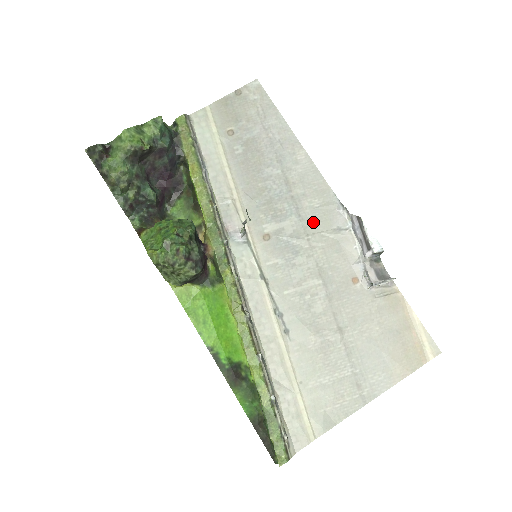
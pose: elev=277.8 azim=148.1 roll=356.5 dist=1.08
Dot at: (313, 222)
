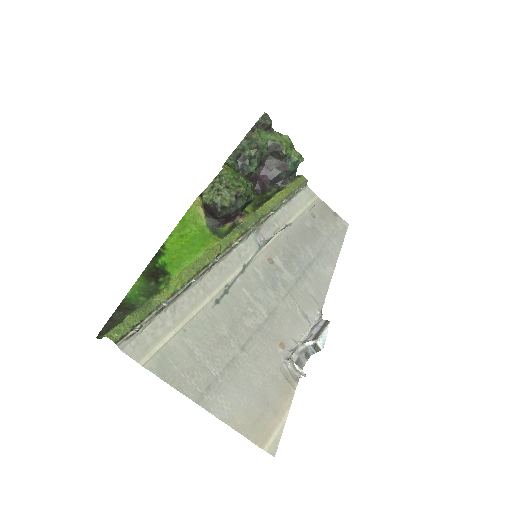
Dot at: (299, 294)
